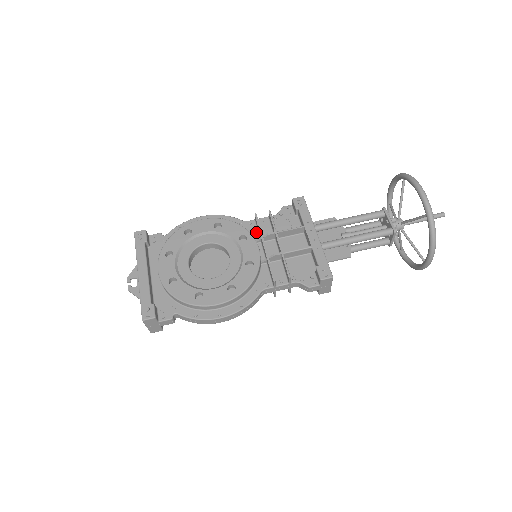
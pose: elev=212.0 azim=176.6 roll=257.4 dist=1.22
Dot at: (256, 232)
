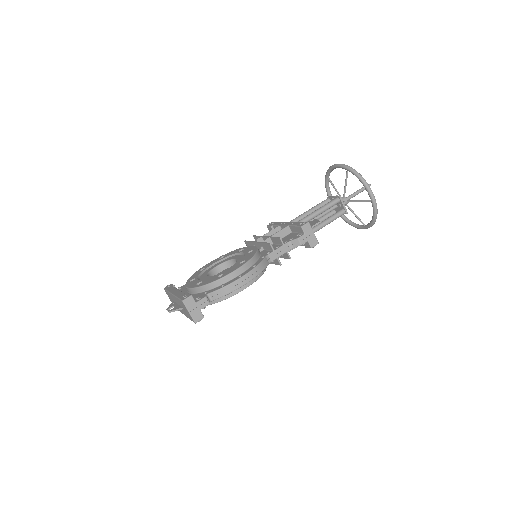
Dot at: occluded
